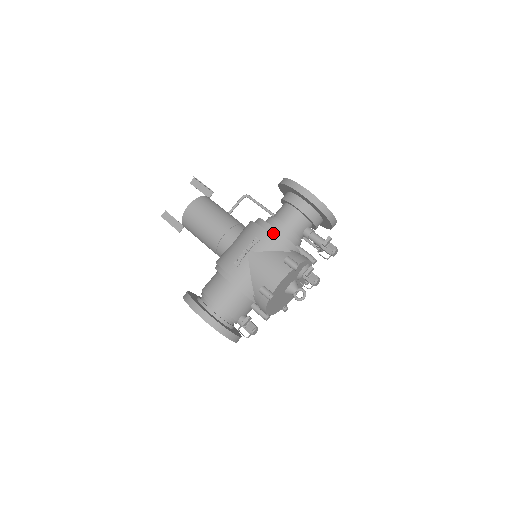
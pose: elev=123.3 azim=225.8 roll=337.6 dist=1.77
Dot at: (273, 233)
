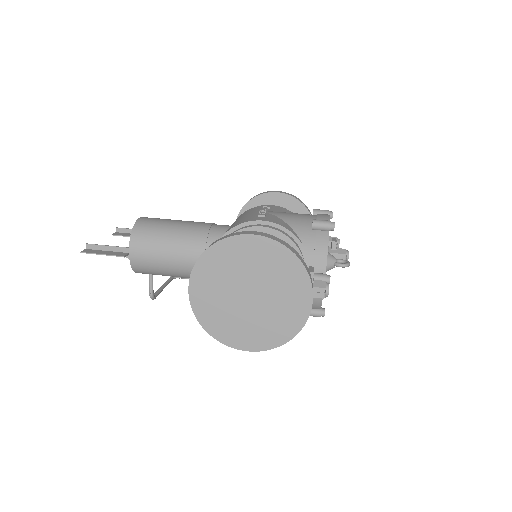
Dot at: occluded
